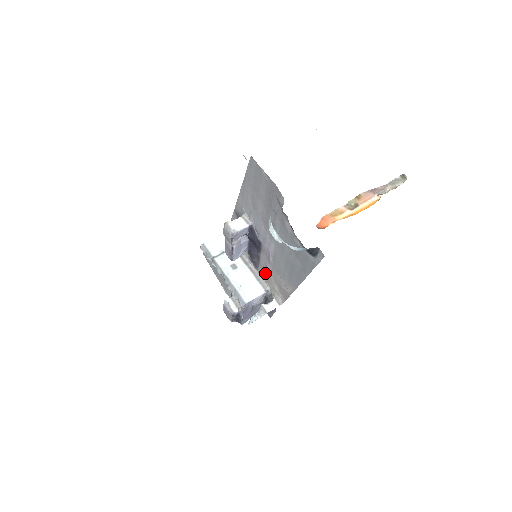
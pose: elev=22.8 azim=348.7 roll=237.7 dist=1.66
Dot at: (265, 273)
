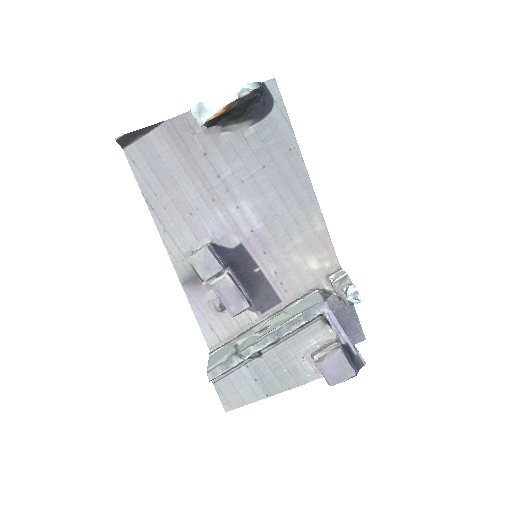
Dot at: (288, 279)
